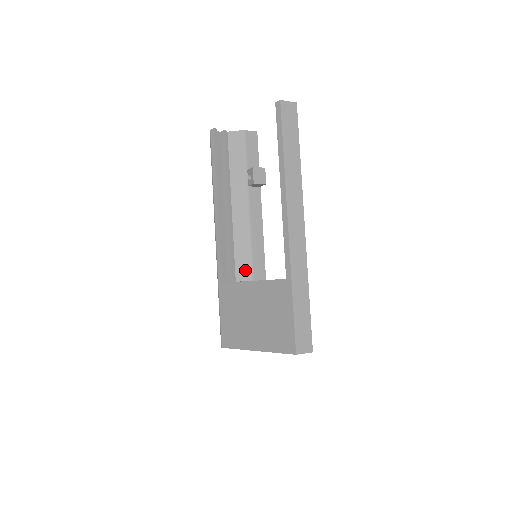
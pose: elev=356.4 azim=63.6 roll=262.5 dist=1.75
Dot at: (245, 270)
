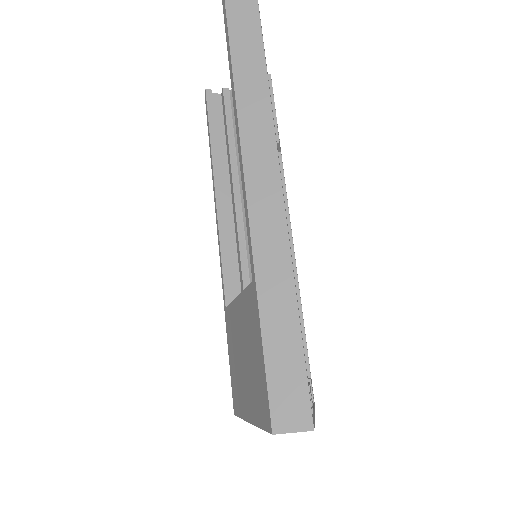
Dot at: occluded
